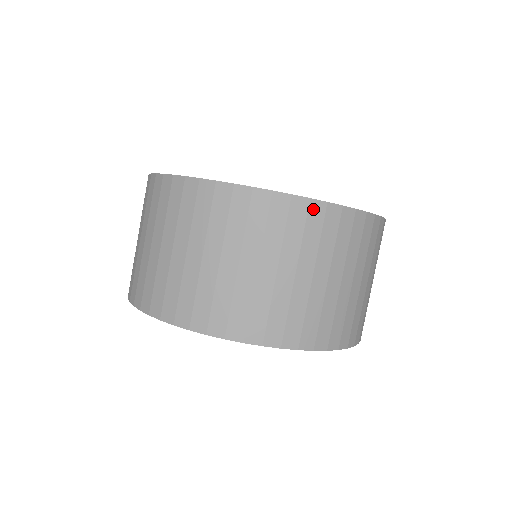
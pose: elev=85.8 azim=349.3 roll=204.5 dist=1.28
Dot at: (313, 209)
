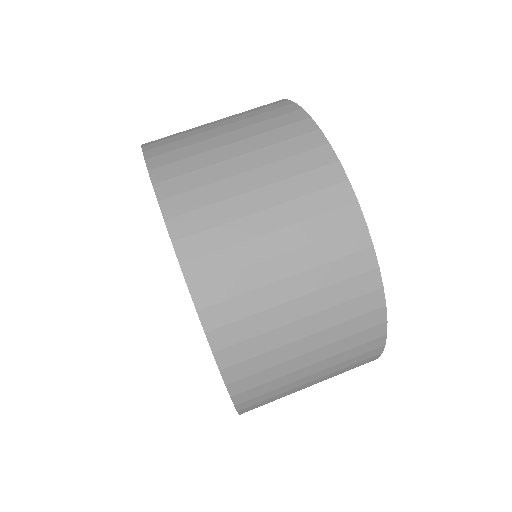
Dot at: (288, 107)
